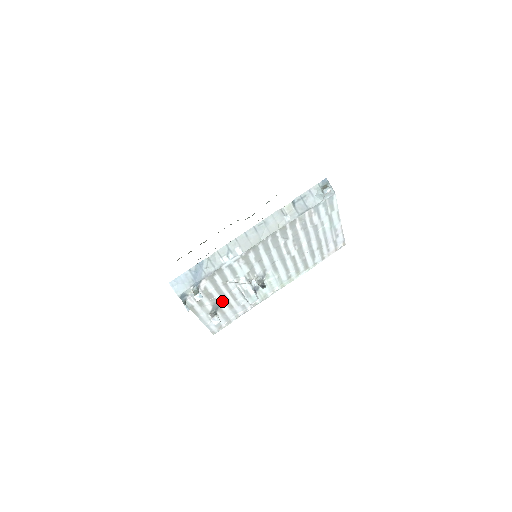
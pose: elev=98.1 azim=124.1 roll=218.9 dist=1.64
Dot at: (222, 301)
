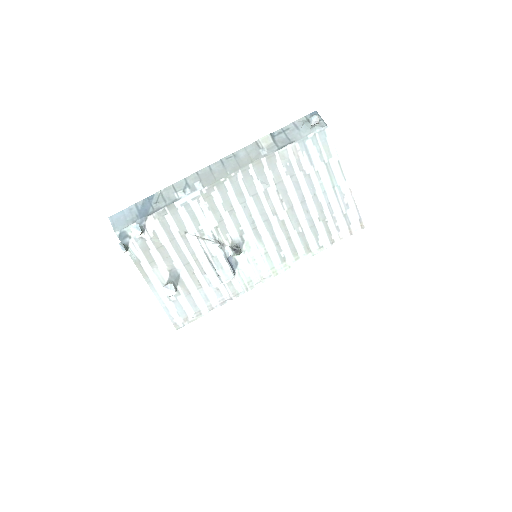
Dot at: (183, 269)
